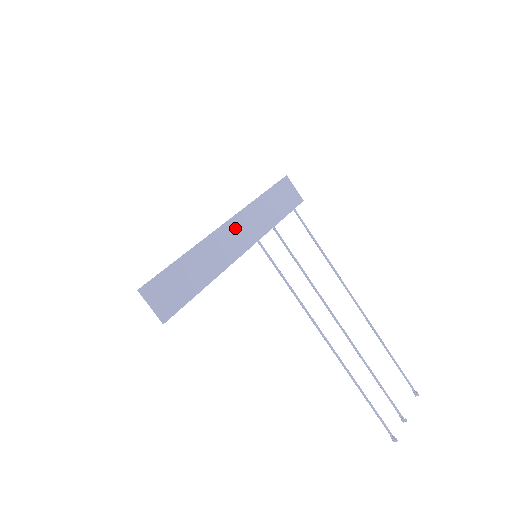
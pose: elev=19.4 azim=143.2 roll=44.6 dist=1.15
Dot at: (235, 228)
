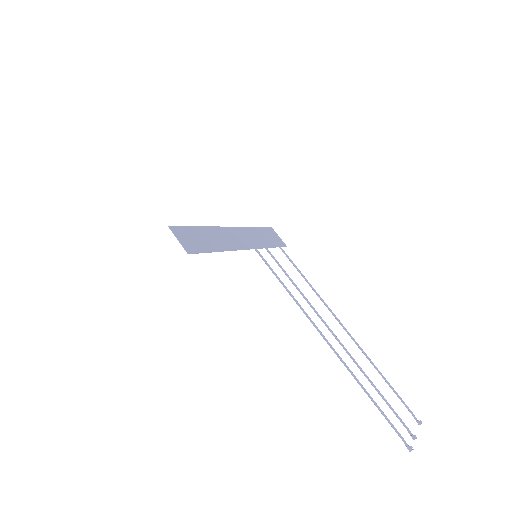
Dot at: (238, 233)
